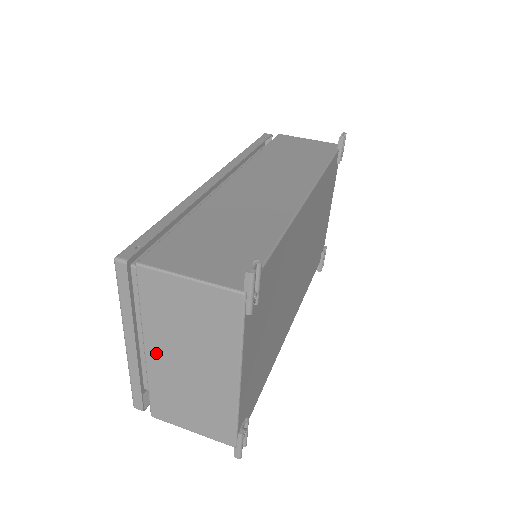
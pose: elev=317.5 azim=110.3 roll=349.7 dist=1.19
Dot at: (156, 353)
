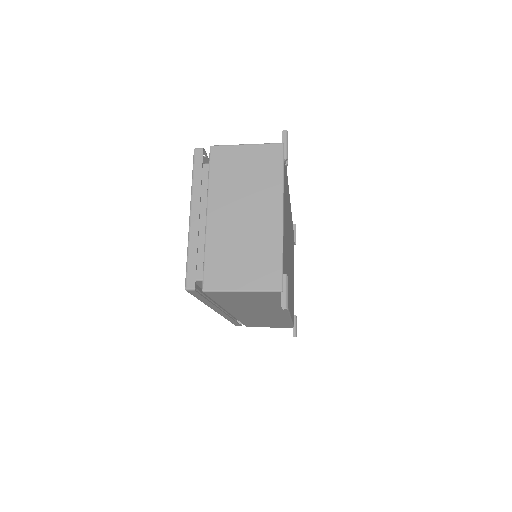
Dot at: (216, 214)
